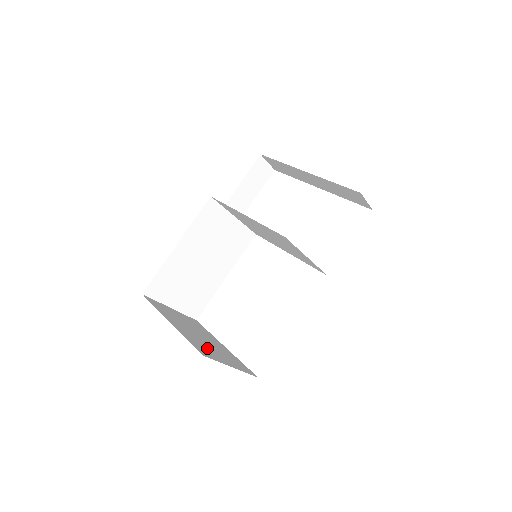
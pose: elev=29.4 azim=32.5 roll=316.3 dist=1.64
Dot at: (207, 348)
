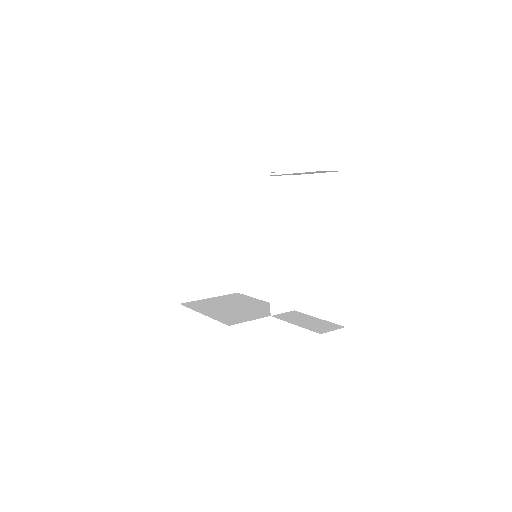
Dot at: (198, 281)
